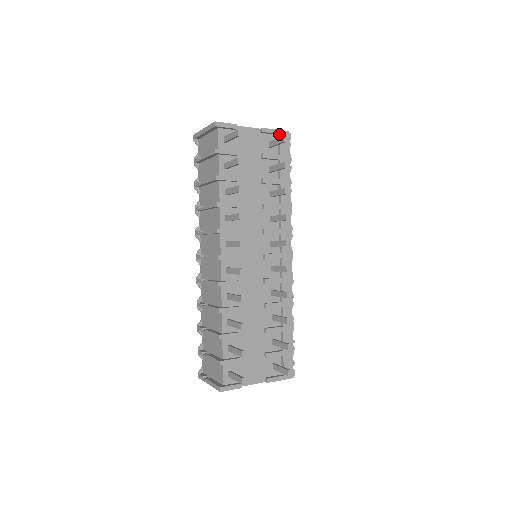
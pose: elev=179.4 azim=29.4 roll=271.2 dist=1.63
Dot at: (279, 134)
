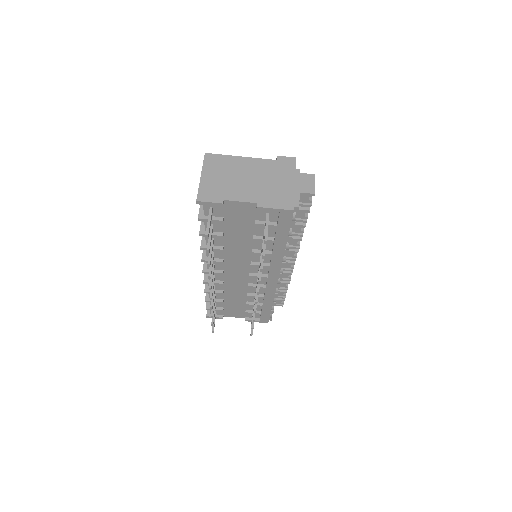
Dot at: (279, 211)
